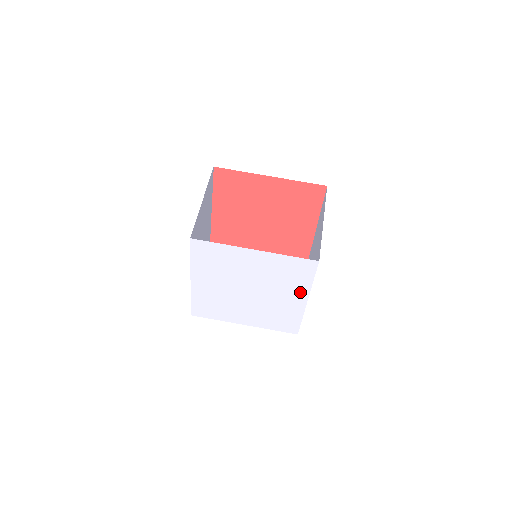
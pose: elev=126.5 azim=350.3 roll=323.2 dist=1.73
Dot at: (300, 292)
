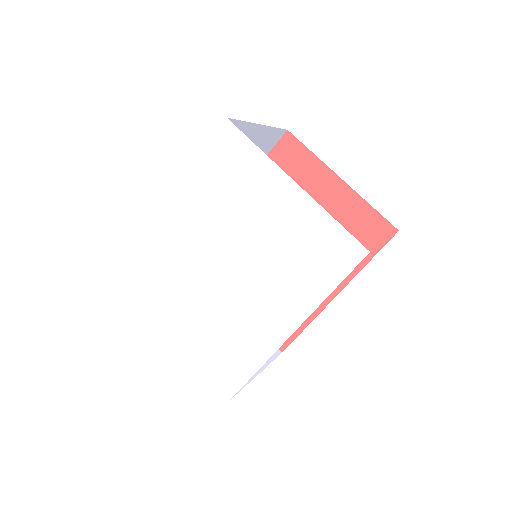
Dot at: (296, 307)
